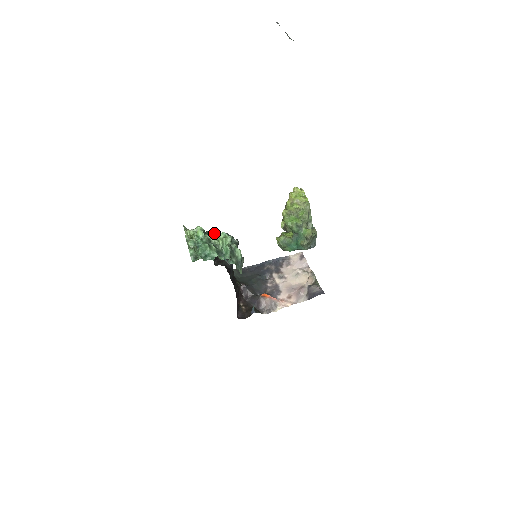
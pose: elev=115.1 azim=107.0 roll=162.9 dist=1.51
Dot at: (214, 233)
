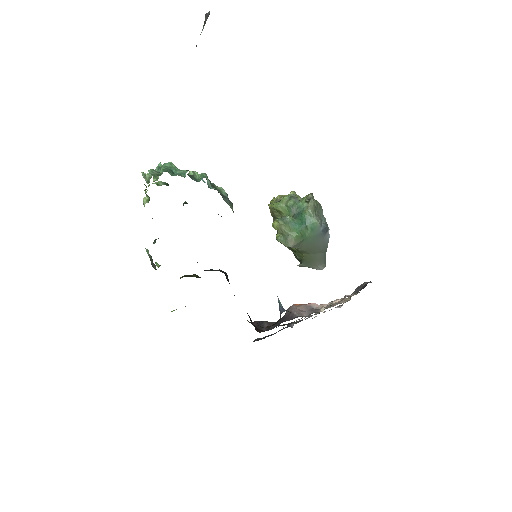
Dot at: occluded
